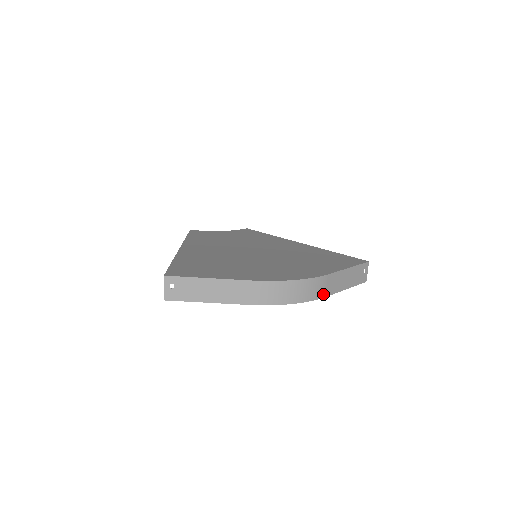
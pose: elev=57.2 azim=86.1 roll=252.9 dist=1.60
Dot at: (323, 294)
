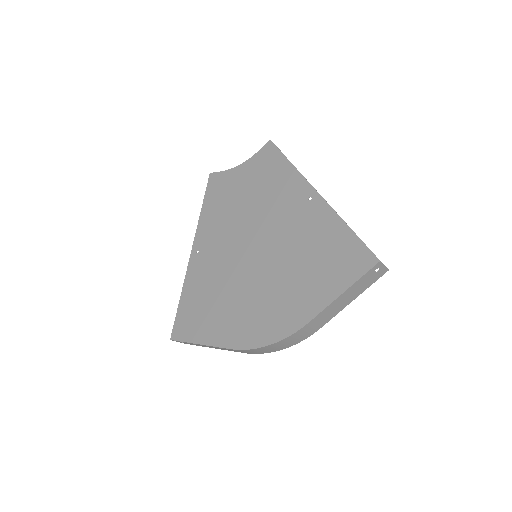
Dot at: (315, 330)
